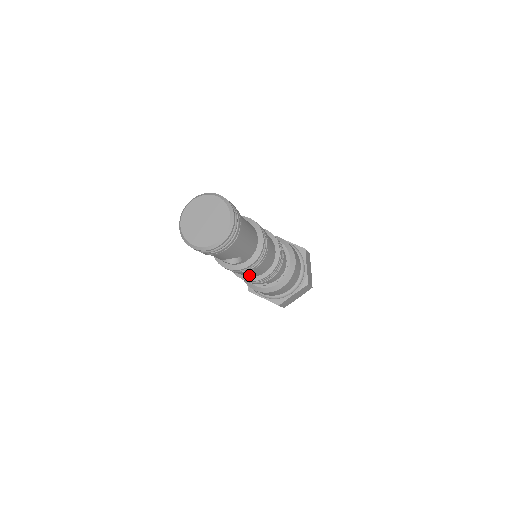
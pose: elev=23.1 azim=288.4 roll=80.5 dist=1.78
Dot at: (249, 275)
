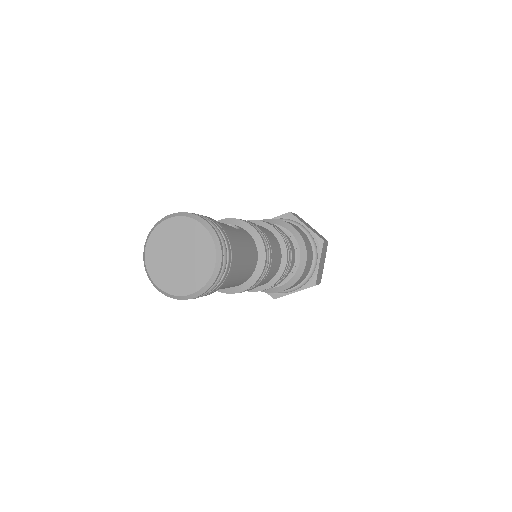
Dot at: occluded
